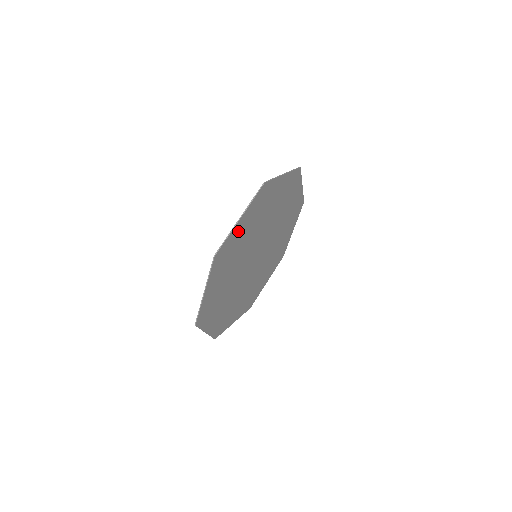
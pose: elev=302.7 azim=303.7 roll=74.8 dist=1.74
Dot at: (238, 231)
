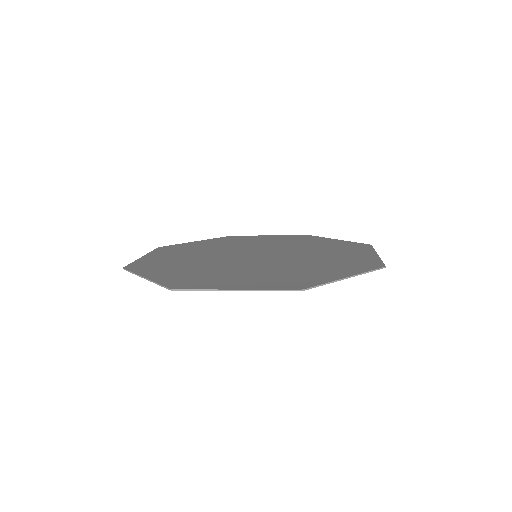
Dot at: (325, 276)
